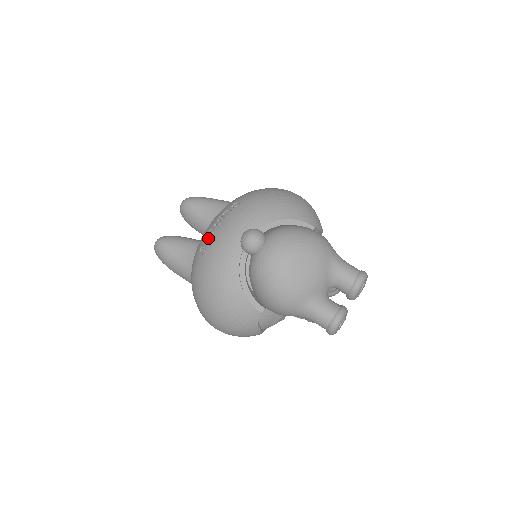
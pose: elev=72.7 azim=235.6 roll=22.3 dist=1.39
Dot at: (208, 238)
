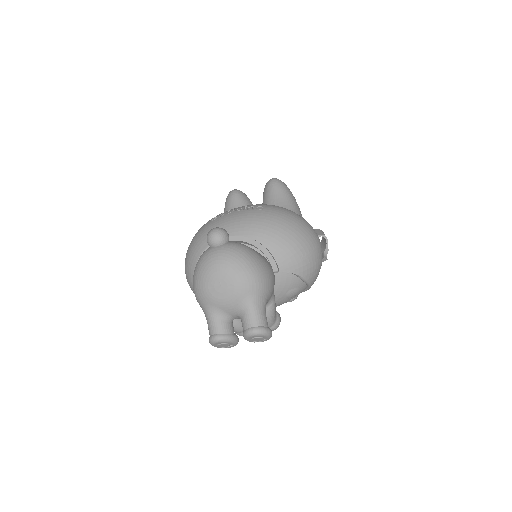
Dot at: (225, 213)
